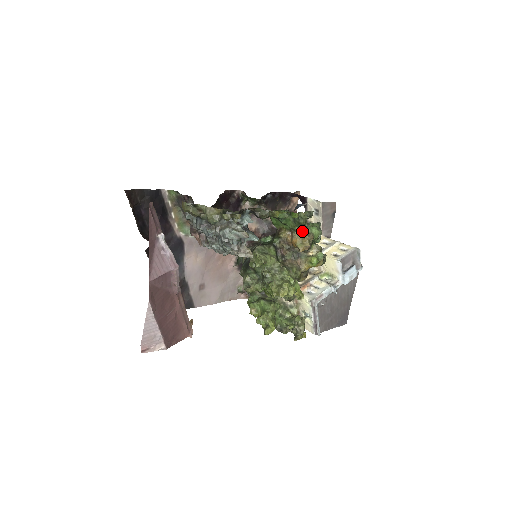
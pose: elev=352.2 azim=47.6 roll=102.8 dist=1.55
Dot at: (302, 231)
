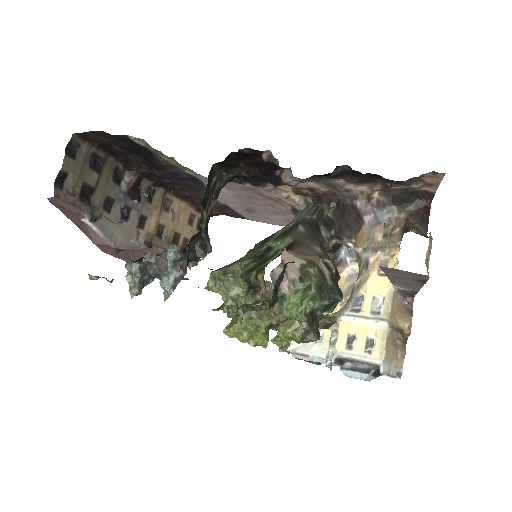
Dot at: occluded
